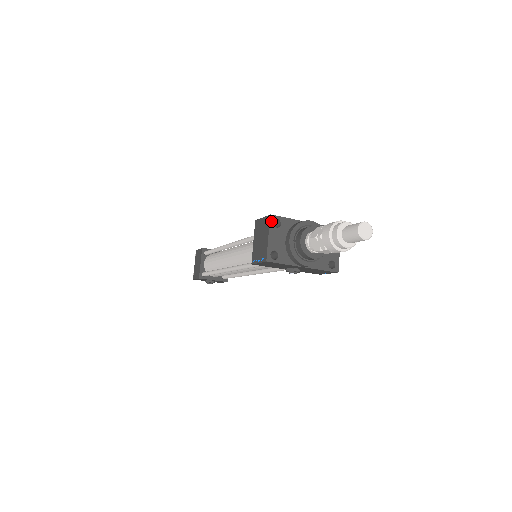
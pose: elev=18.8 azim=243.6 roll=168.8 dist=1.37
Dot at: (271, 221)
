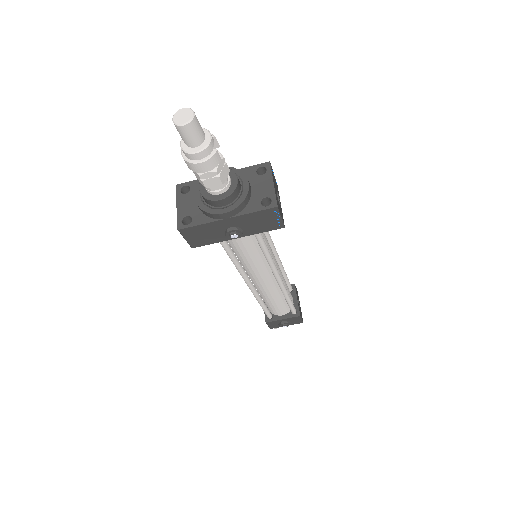
Dot at: (178, 190)
